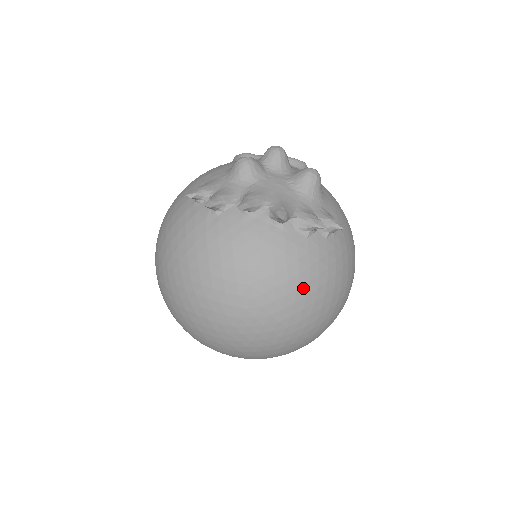
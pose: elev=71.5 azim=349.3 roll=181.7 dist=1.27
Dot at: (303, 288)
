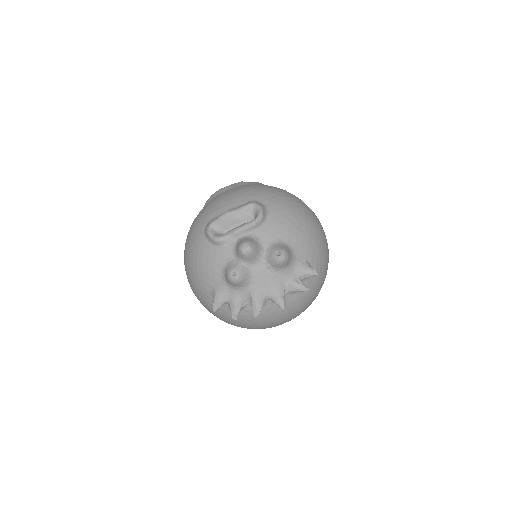
Dot at: (308, 304)
